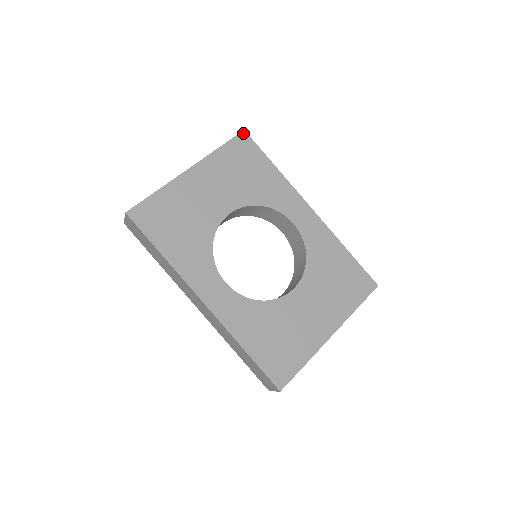
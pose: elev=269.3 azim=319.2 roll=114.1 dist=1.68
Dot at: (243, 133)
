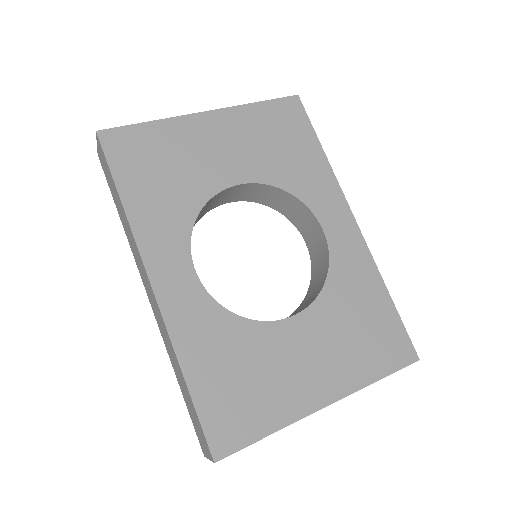
Dot at: (295, 97)
